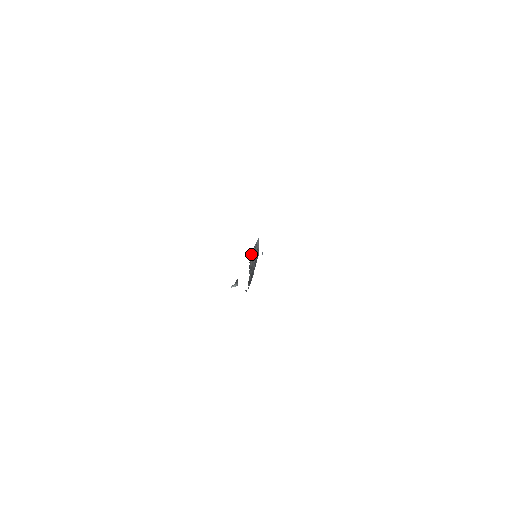
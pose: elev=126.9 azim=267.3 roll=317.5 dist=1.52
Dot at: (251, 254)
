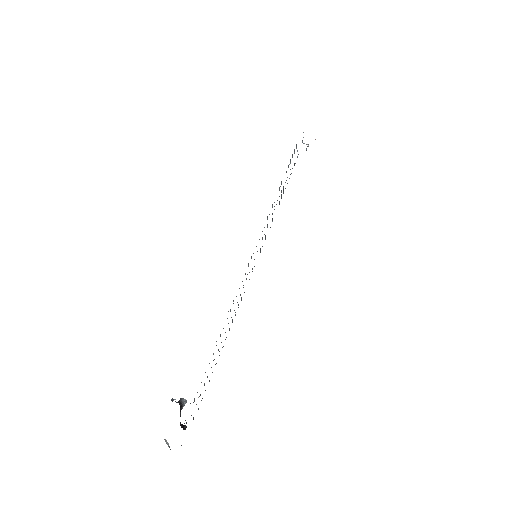
Dot at: occluded
